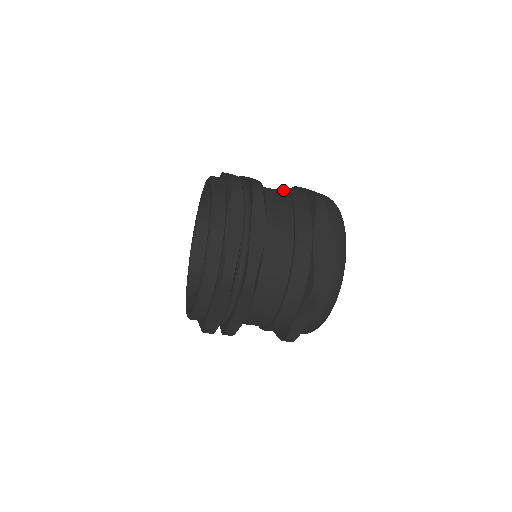
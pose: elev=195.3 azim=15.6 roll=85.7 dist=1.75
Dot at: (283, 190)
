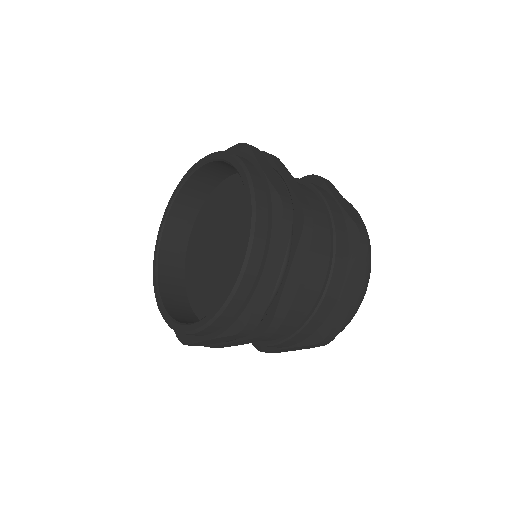
Dot at: (316, 194)
